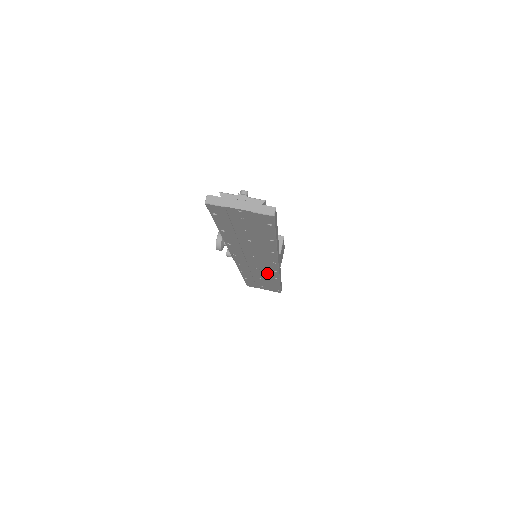
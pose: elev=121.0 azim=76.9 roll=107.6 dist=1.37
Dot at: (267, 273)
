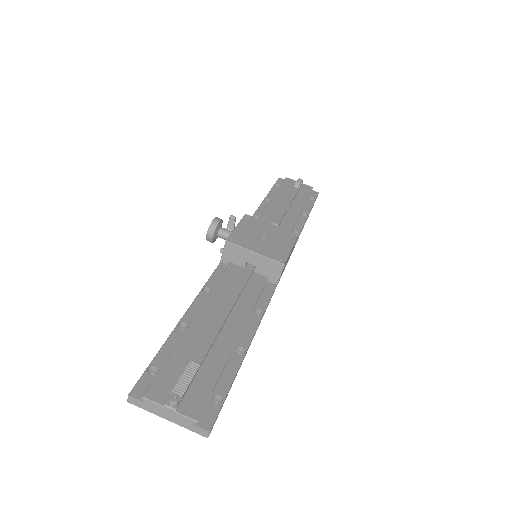
Dot at: occluded
